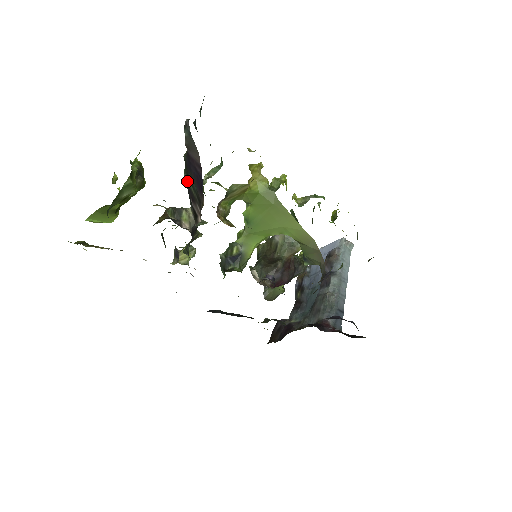
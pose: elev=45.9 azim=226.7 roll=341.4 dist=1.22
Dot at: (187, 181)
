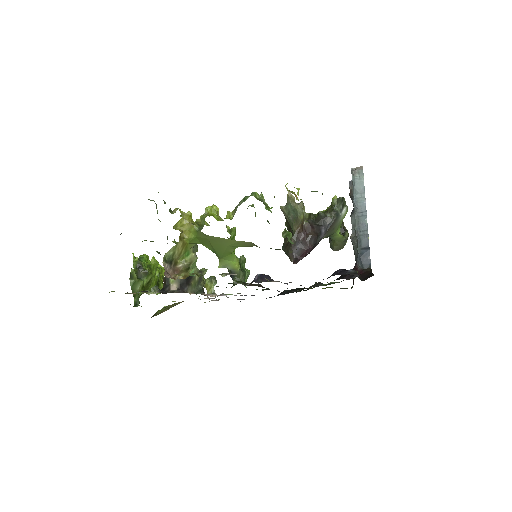
Dot at: occluded
